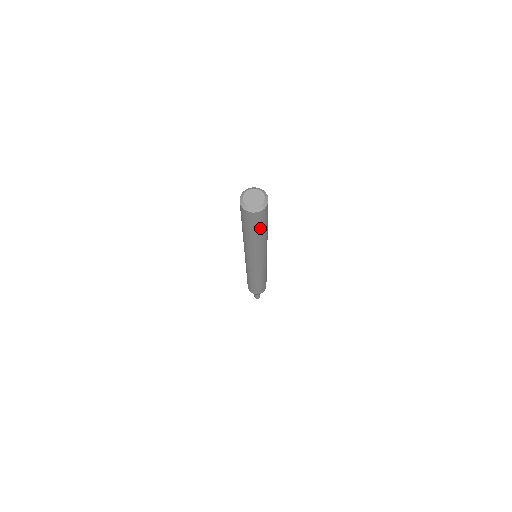
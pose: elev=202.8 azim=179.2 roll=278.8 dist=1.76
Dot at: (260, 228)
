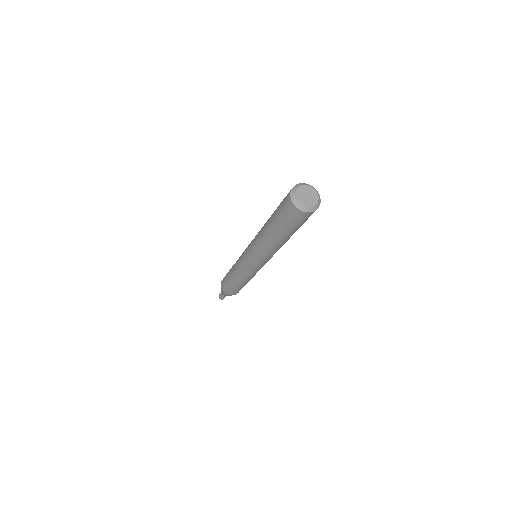
Dot at: (297, 229)
